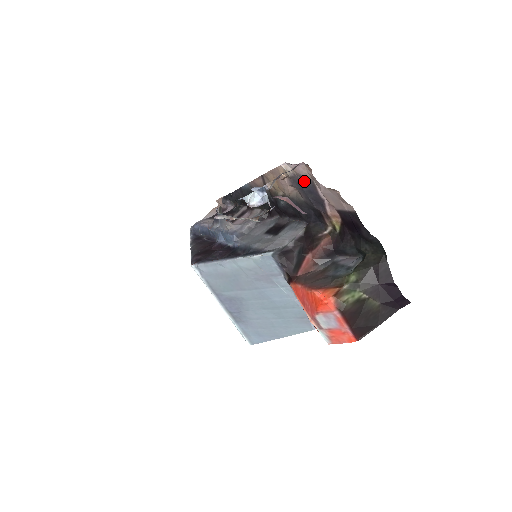
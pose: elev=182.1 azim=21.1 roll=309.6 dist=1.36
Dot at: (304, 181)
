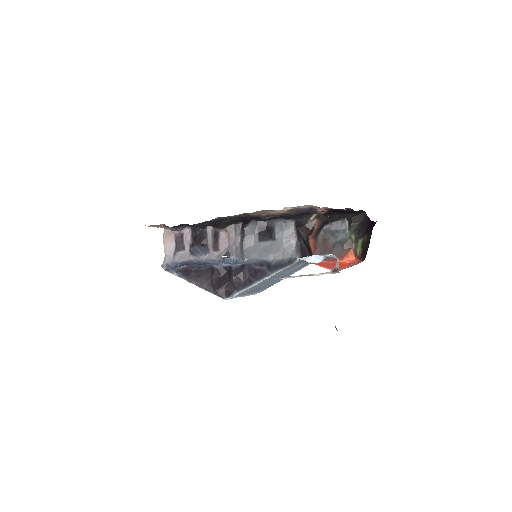
Dot at: (304, 209)
